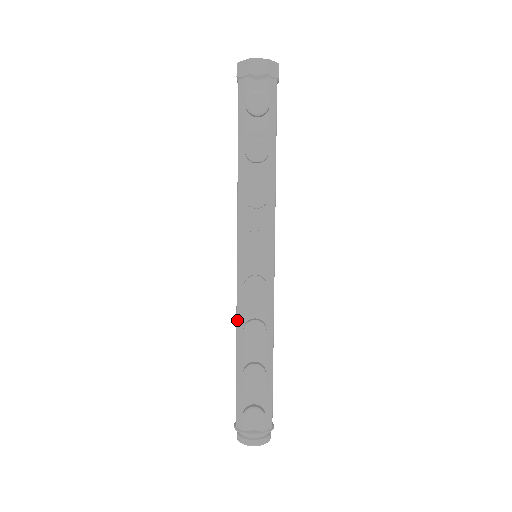
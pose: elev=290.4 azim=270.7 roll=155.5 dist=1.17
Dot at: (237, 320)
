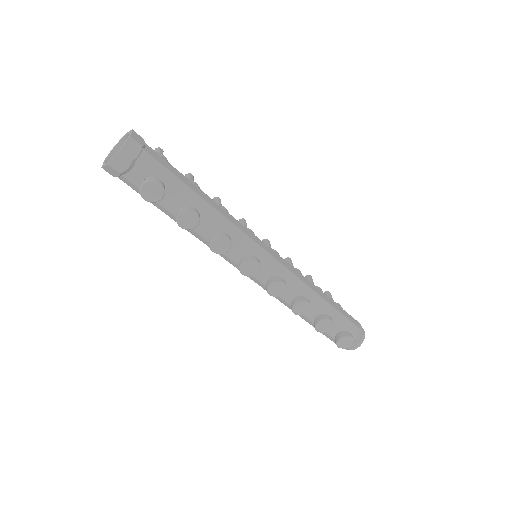
Dot at: occluded
